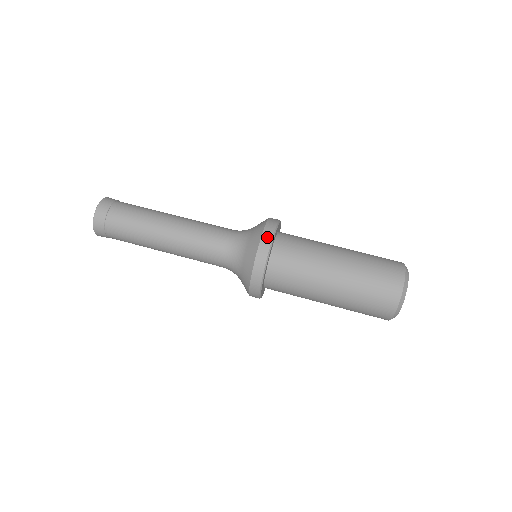
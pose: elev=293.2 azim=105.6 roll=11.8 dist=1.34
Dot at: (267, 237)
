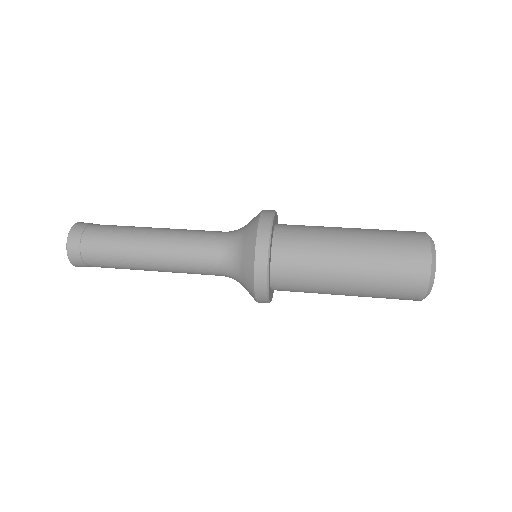
Dot at: (266, 219)
